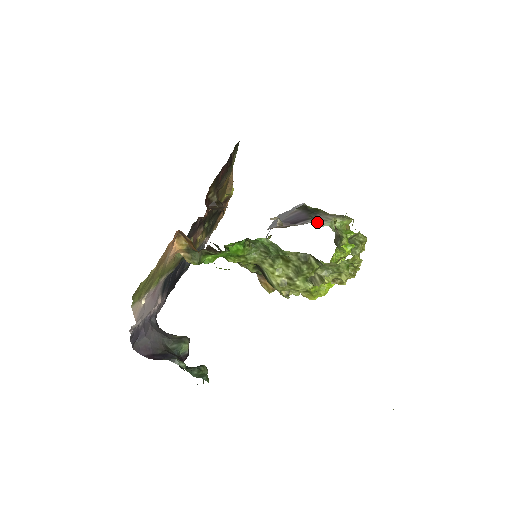
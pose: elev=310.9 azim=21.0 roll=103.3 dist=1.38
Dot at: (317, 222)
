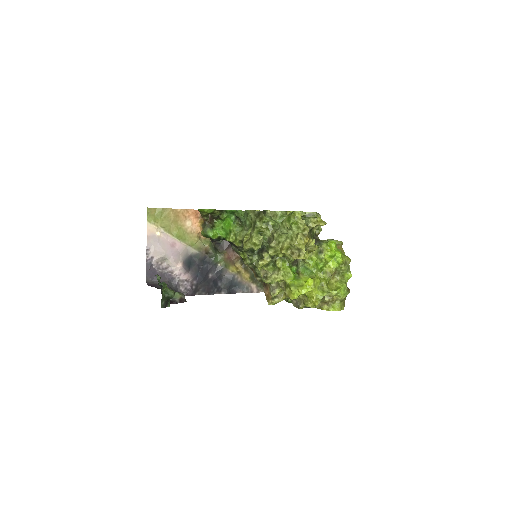
Dot at: occluded
